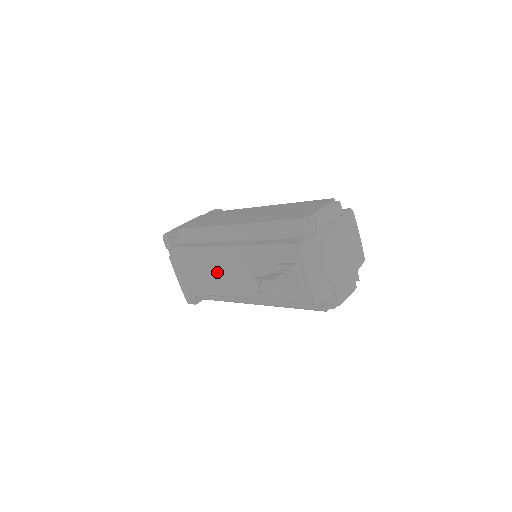
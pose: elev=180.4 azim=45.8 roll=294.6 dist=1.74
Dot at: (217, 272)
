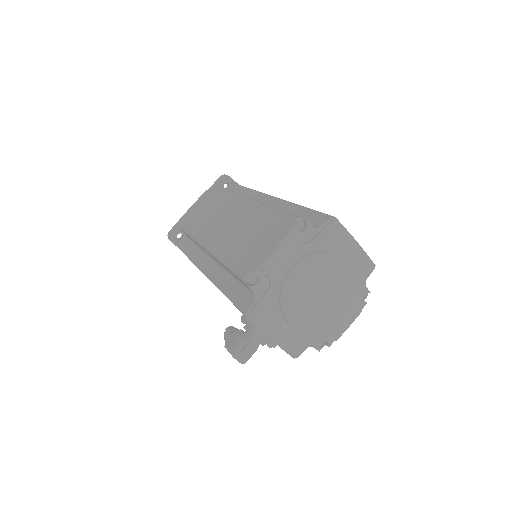
Dot at: occluded
